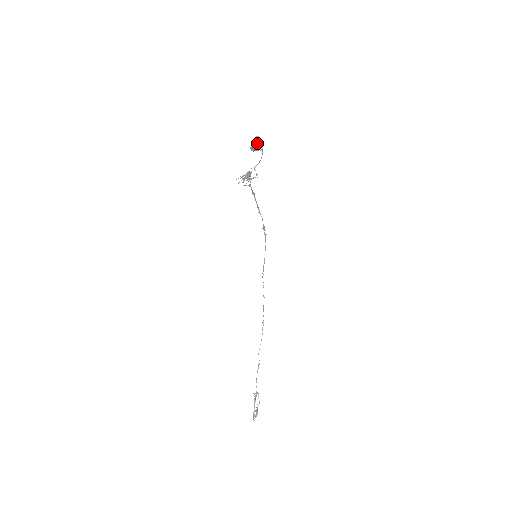
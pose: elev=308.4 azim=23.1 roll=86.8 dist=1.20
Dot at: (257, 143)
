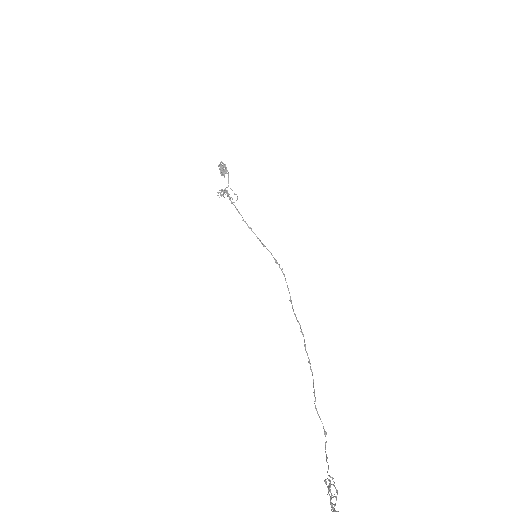
Dot at: (222, 166)
